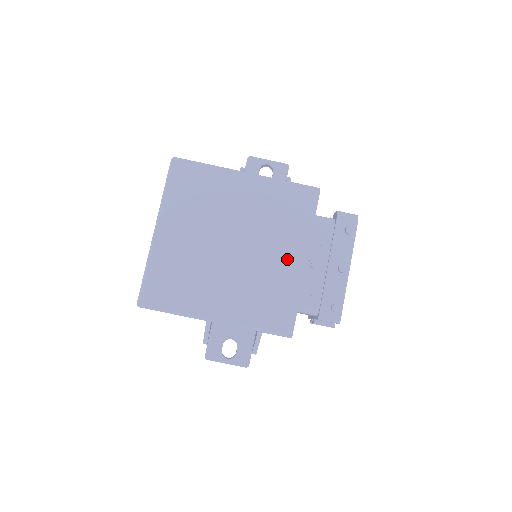
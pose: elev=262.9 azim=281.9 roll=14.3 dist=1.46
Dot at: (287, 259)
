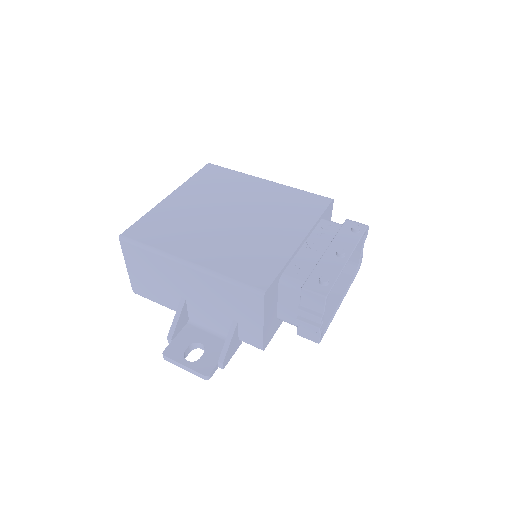
Dot at: (283, 235)
